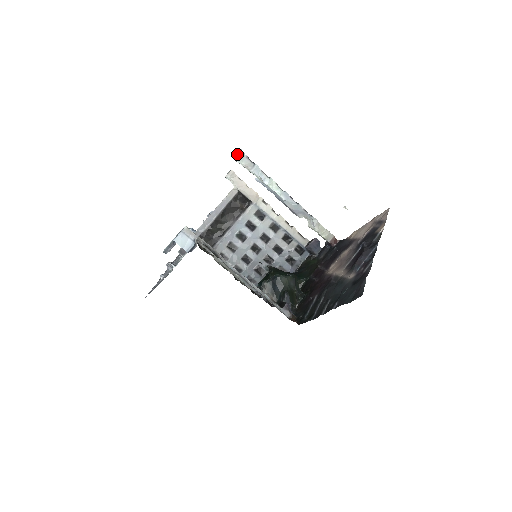
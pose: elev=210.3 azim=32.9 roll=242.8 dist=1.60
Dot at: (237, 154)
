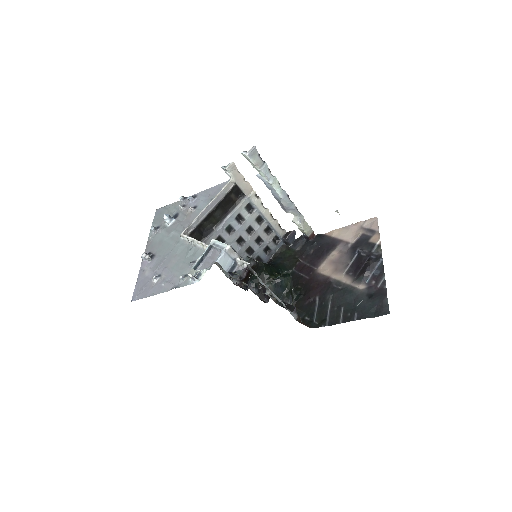
Dot at: (251, 151)
